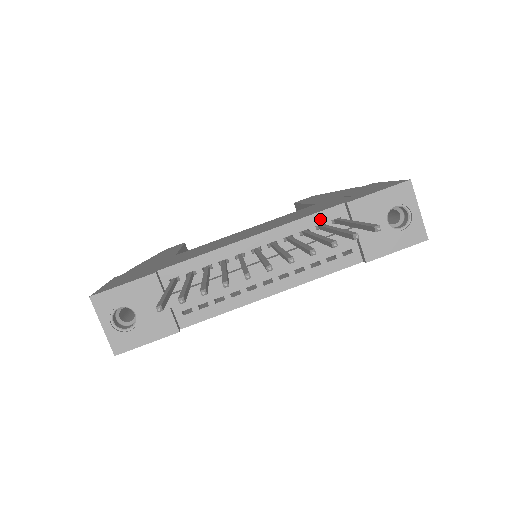
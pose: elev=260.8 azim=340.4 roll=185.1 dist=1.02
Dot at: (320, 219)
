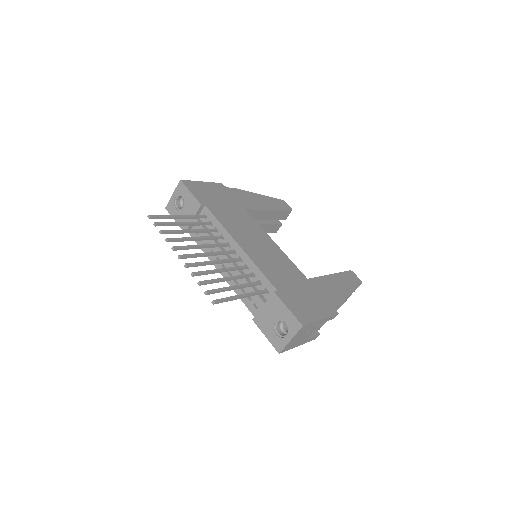
Dot at: (263, 280)
